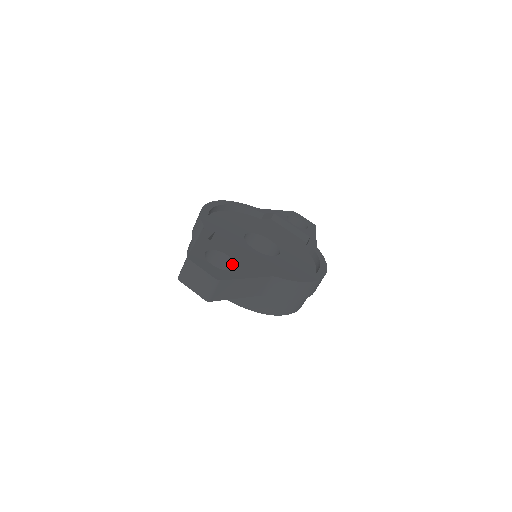
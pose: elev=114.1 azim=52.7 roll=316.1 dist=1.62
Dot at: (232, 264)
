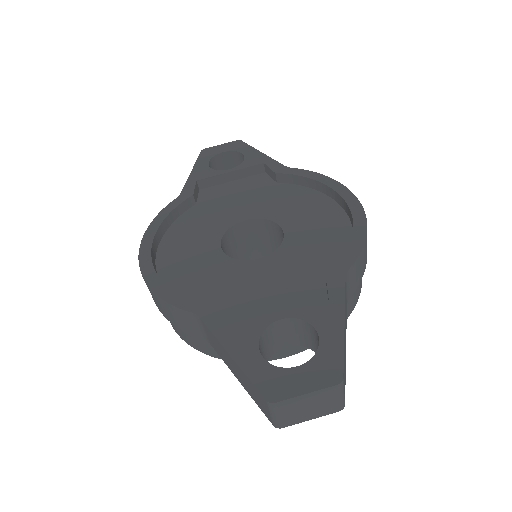
Dot at: (296, 323)
